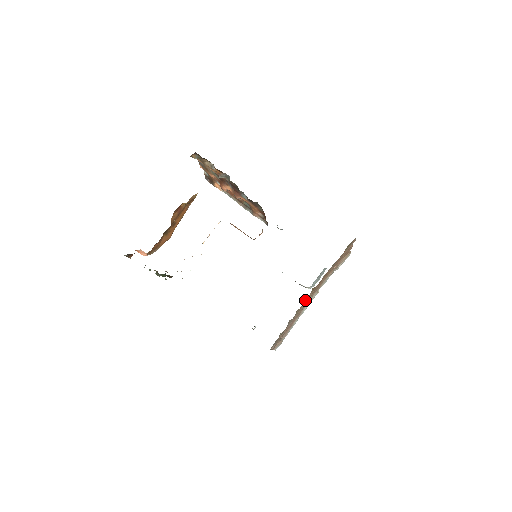
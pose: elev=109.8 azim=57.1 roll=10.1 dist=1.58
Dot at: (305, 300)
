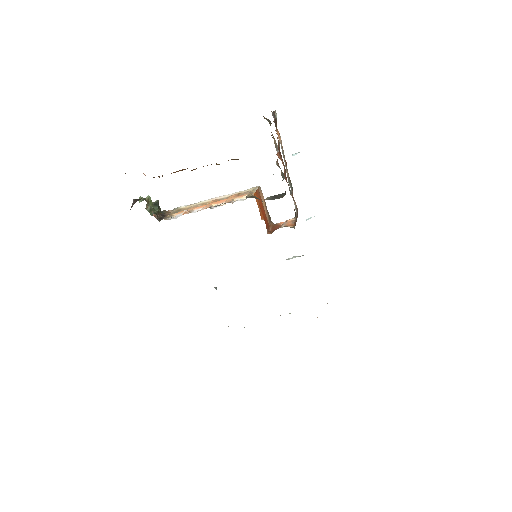
Dot at: occluded
